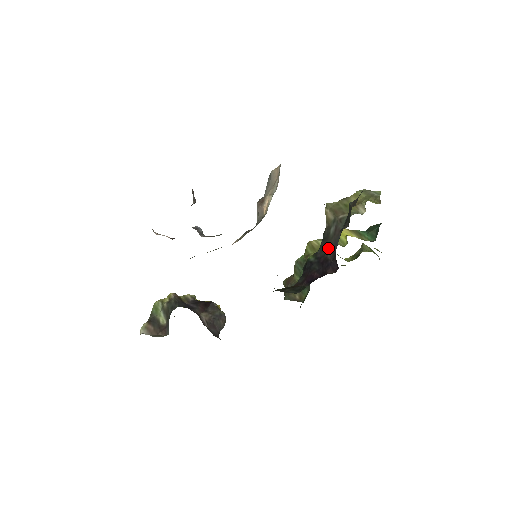
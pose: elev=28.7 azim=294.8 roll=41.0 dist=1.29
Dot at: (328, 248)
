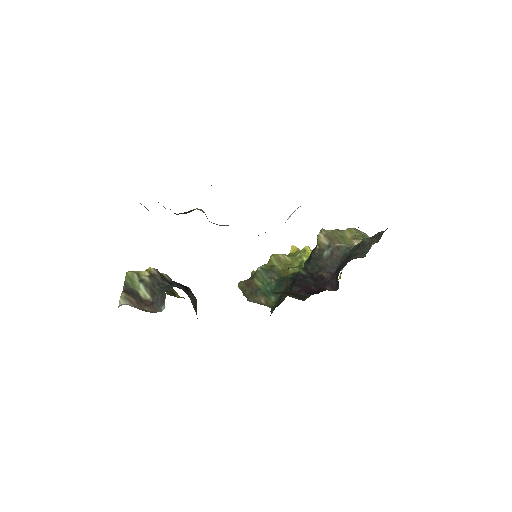
Dot at: (323, 268)
